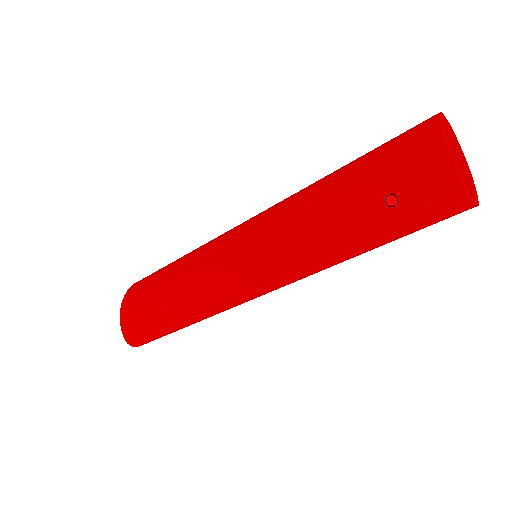
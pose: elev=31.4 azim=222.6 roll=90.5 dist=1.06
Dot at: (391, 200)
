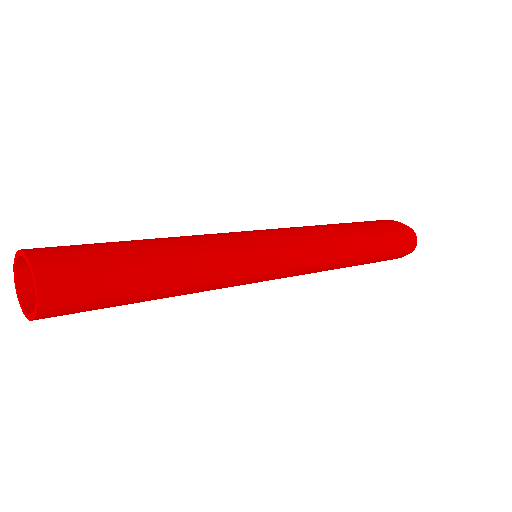
Dot at: (378, 226)
